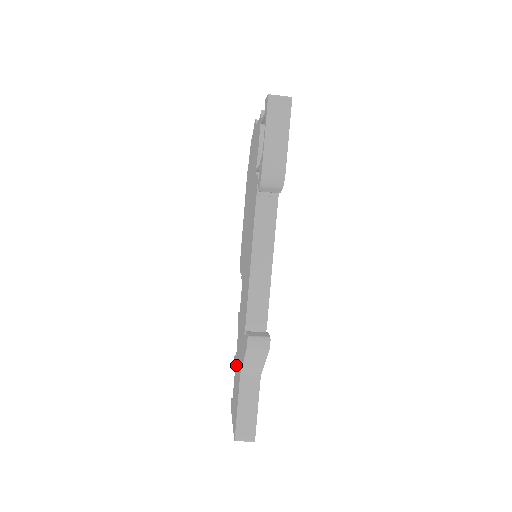
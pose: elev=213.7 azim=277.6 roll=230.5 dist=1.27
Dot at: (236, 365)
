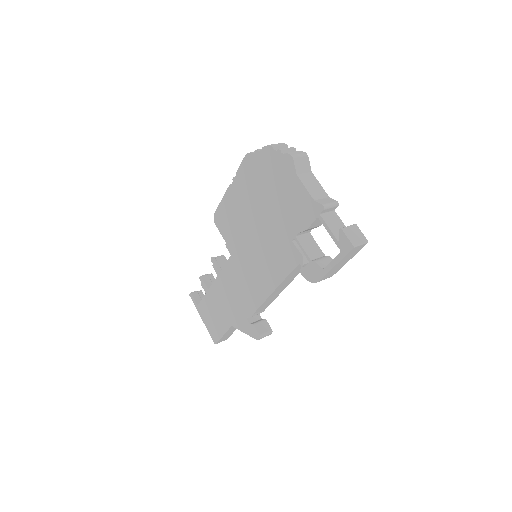
Dot at: (213, 298)
